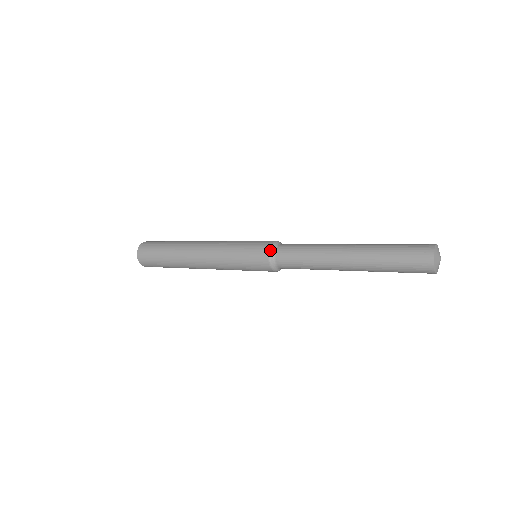
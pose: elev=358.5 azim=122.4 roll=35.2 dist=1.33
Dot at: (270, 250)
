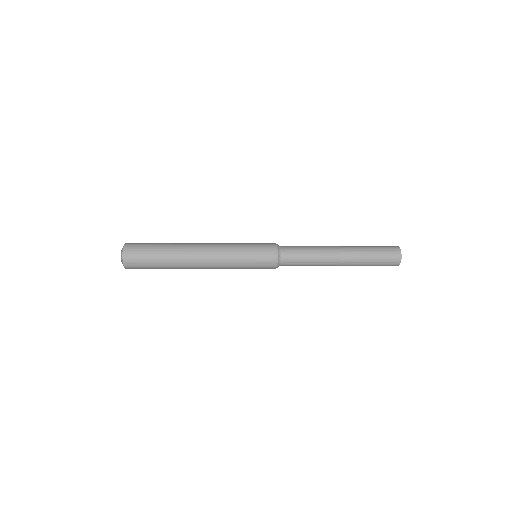
Dot at: (277, 249)
